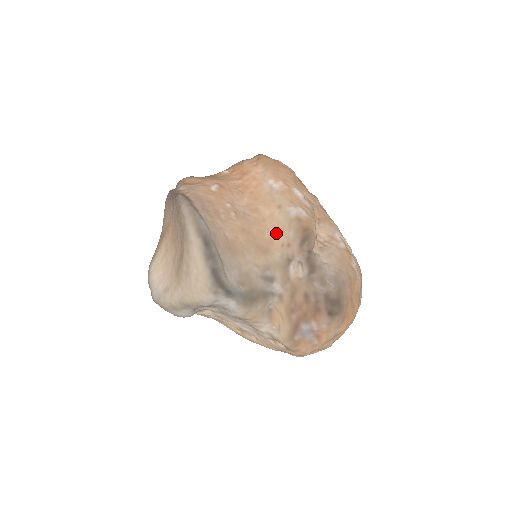
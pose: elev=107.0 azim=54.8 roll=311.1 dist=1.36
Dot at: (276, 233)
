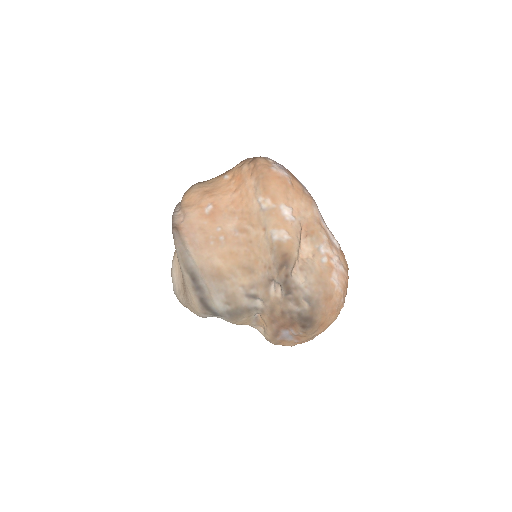
Dot at: (260, 255)
